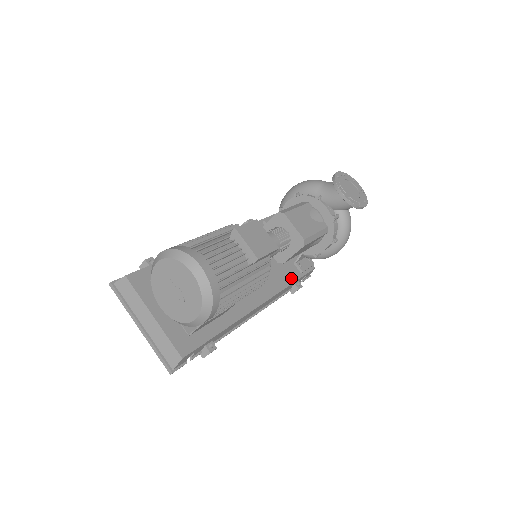
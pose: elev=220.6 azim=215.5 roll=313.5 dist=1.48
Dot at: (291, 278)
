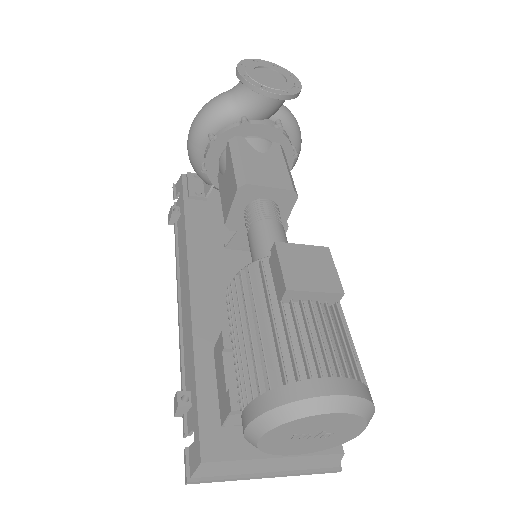
Dot at: occluded
